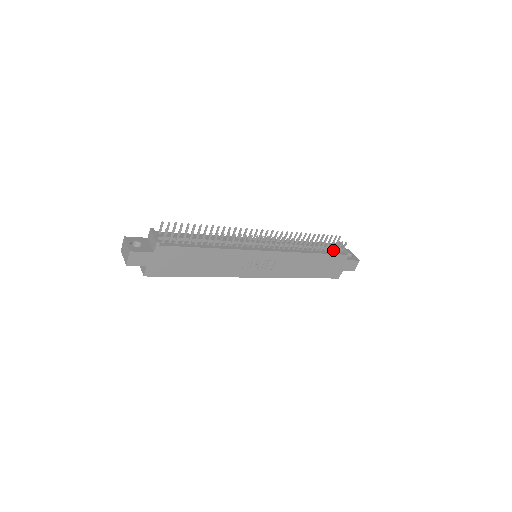
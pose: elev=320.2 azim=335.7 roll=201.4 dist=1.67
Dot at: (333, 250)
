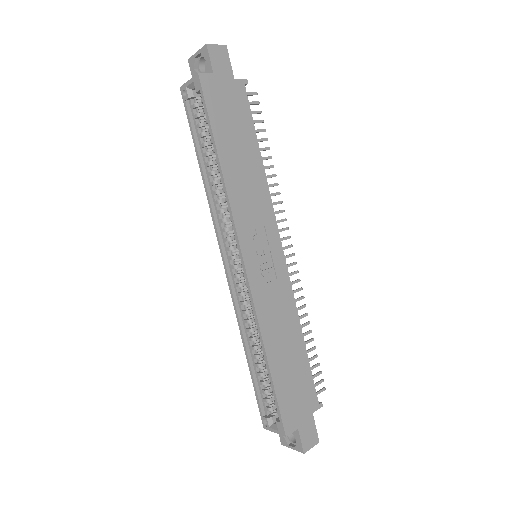
Dot at: occluded
